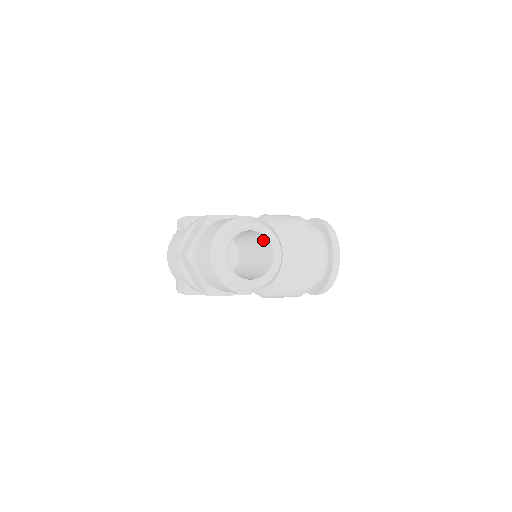
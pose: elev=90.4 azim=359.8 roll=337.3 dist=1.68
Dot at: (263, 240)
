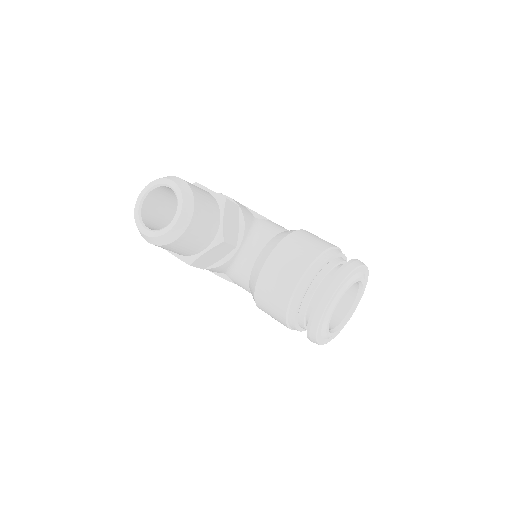
Dot at: occluded
